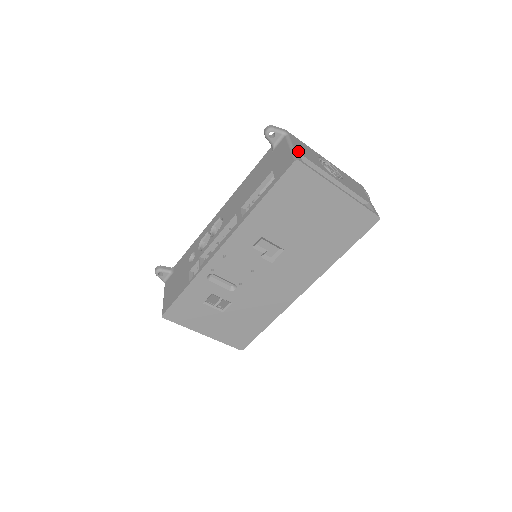
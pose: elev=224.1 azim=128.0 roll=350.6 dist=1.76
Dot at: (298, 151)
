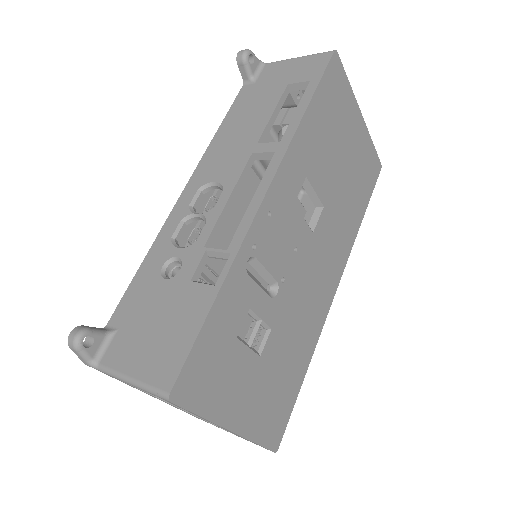
Dot at: occluded
